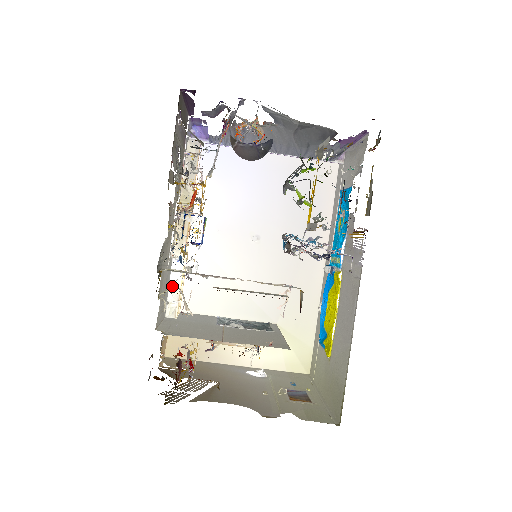
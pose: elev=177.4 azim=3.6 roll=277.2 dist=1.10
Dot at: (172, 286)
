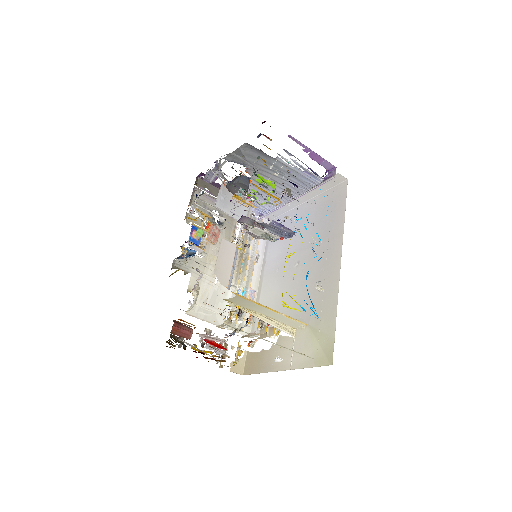
Dot at: occluded
